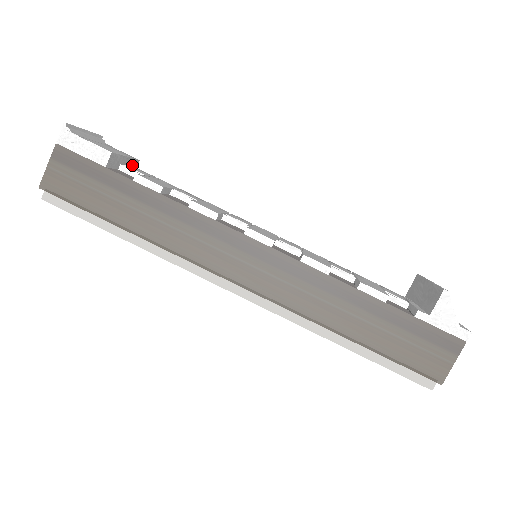
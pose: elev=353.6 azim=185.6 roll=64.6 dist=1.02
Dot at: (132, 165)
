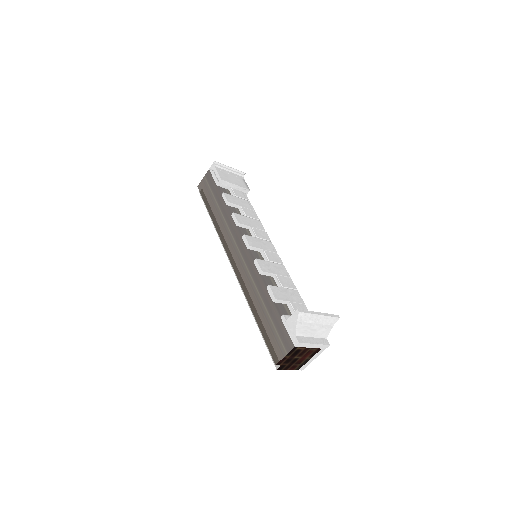
Dot at: (243, 191)
